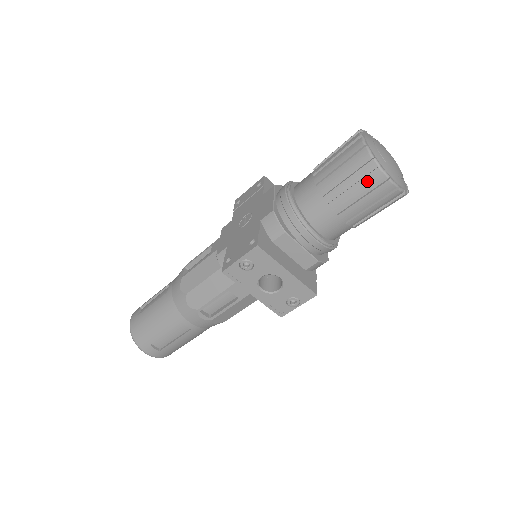
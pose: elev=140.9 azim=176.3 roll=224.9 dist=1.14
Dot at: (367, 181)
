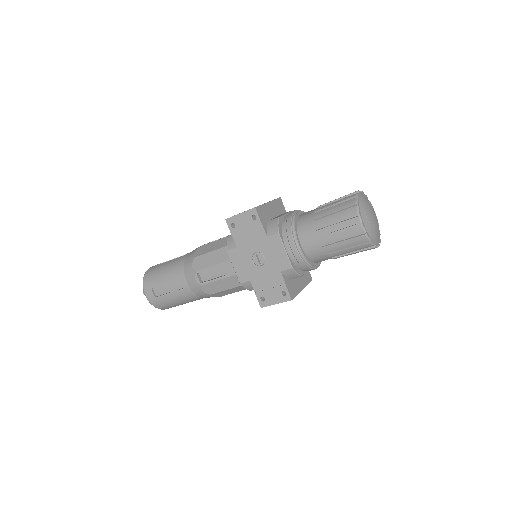
Dot at: occluded
